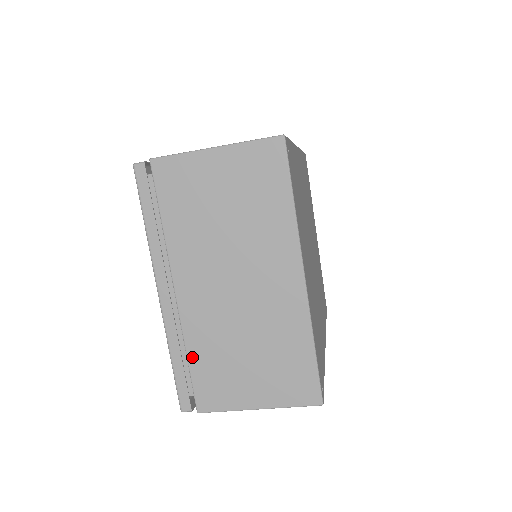
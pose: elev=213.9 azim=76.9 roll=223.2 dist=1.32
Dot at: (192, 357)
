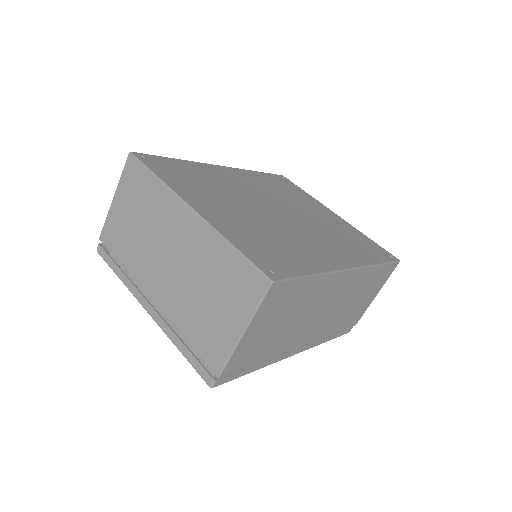
Dot at: (186, 336)
